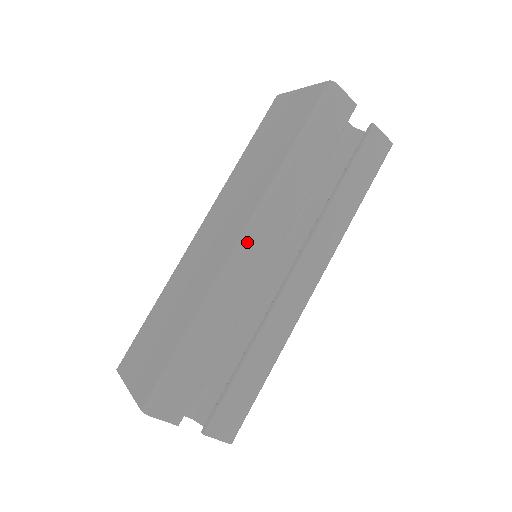
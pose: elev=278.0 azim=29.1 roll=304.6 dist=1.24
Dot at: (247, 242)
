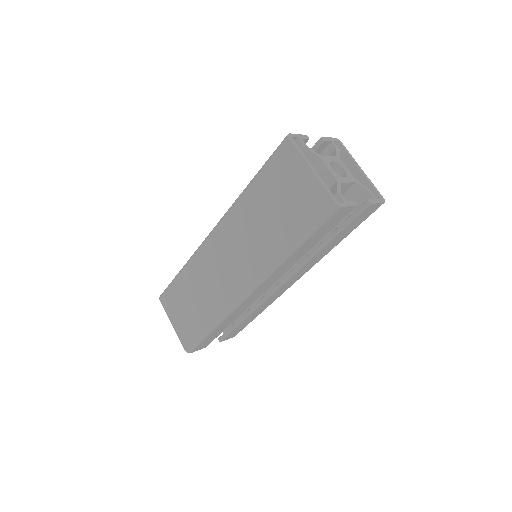
Dot at: (251, 295)
